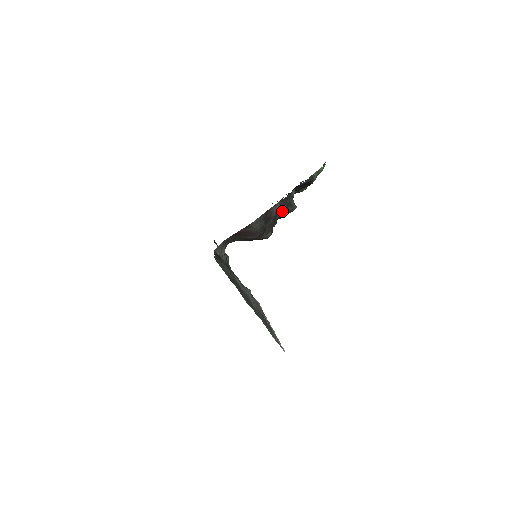
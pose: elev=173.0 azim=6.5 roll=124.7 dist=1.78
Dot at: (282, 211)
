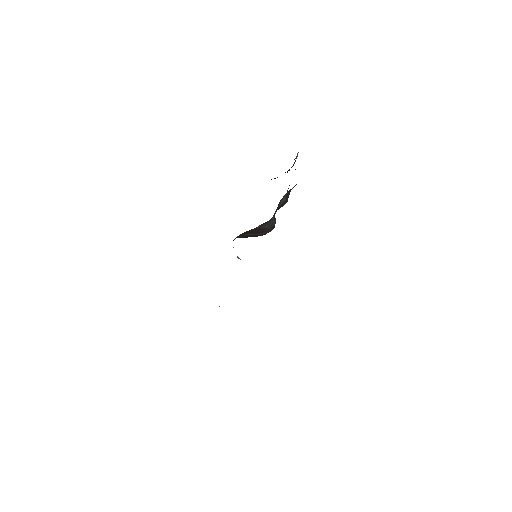
Dot at: (284, 203)
